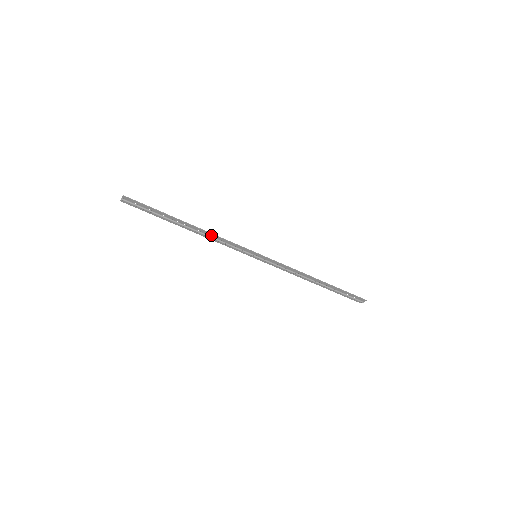
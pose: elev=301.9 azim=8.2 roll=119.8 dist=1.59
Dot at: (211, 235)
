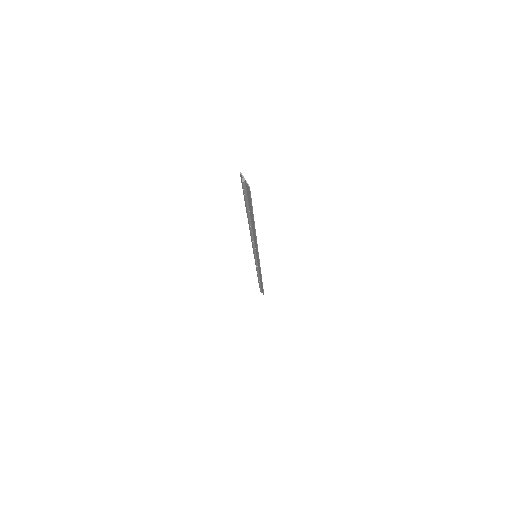
Dot at: (255, 237)
